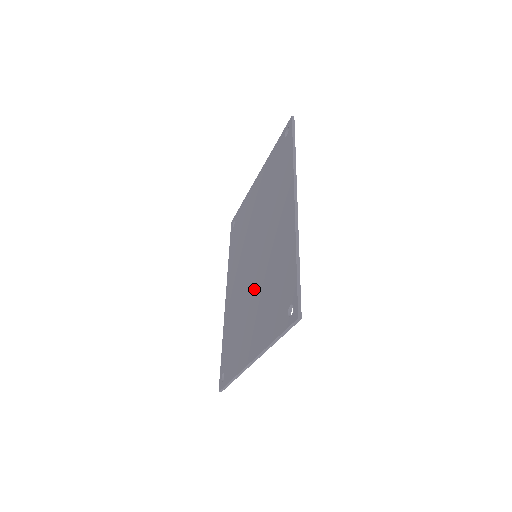
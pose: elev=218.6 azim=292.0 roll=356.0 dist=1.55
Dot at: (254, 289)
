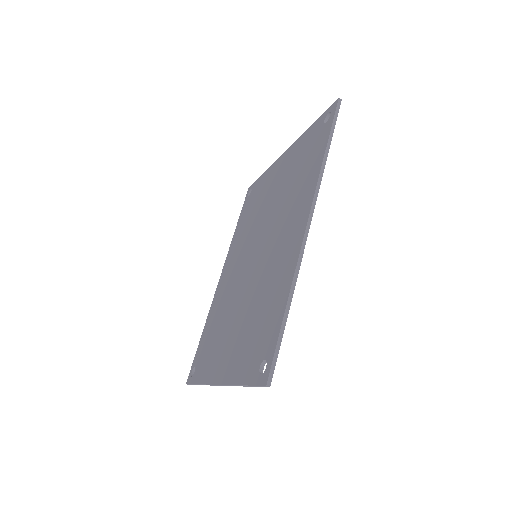
Dot at: (242, 298)
